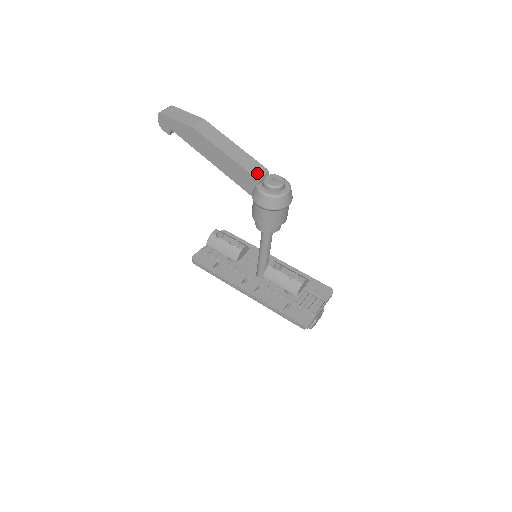
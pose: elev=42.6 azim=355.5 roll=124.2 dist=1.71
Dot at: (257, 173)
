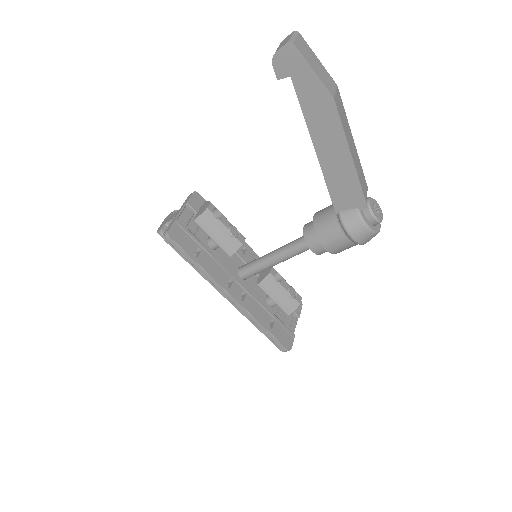
Dot at: (366, 194)
